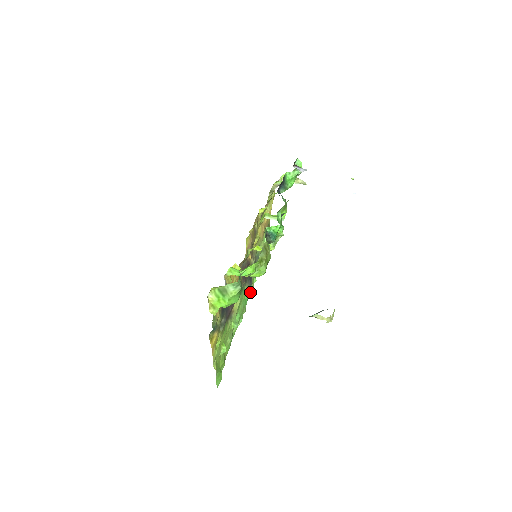
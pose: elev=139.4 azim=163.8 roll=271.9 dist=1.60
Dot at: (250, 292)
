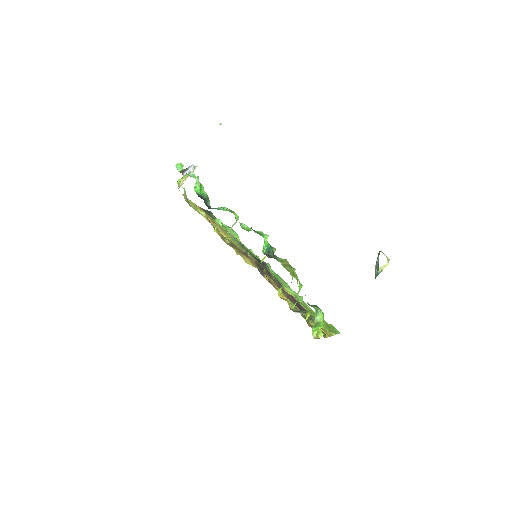
Dot at: (269, 267)
